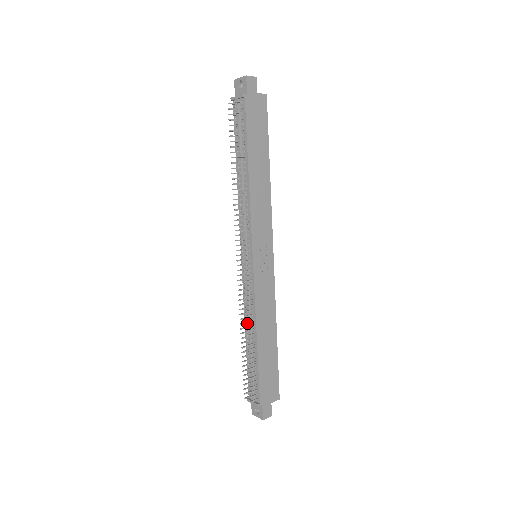
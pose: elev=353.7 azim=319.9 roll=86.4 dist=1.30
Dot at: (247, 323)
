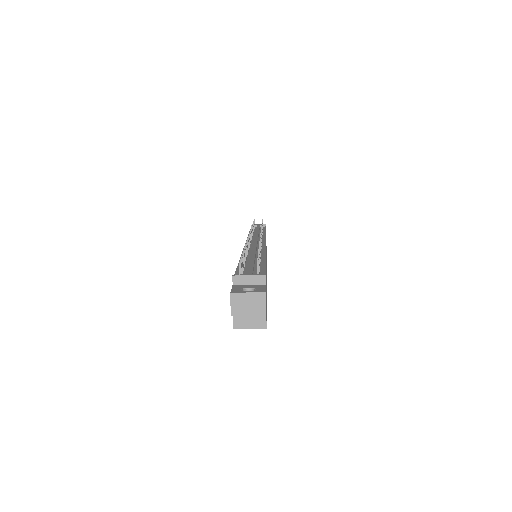
Dot at: (251, 251)
